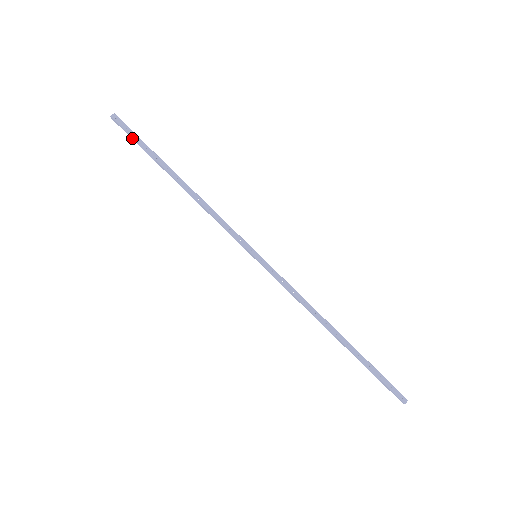
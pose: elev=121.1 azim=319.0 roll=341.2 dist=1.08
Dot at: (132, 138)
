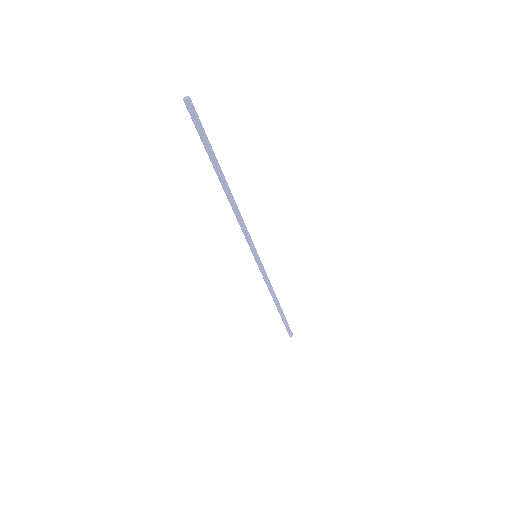
Dot at: occluded
